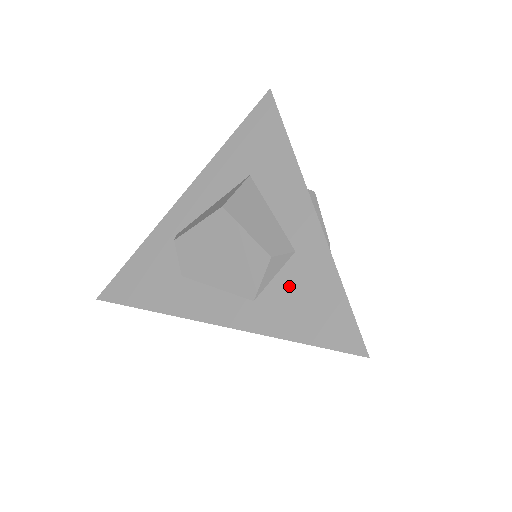
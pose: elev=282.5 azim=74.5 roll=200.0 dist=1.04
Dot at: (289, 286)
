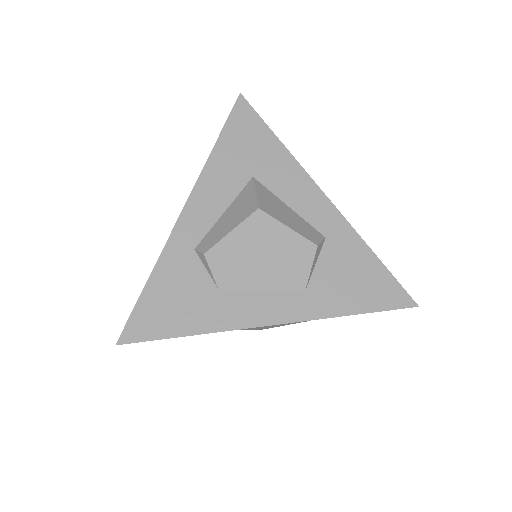
Dot at: (332, 269)
